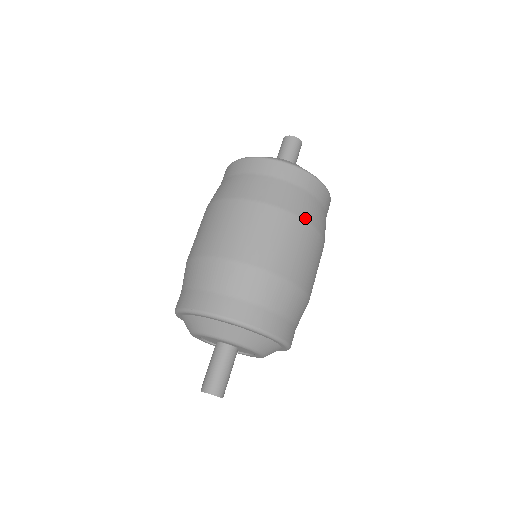
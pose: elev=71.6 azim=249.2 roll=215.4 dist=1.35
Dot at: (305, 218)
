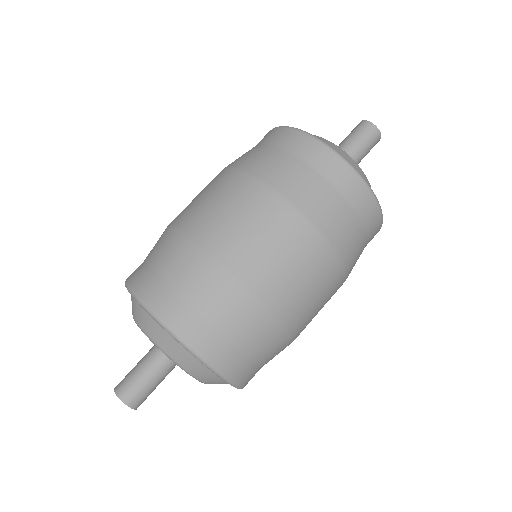
Dot at: (341, 255)
